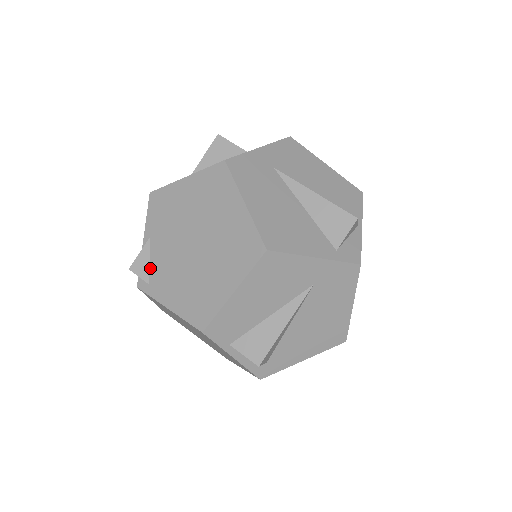
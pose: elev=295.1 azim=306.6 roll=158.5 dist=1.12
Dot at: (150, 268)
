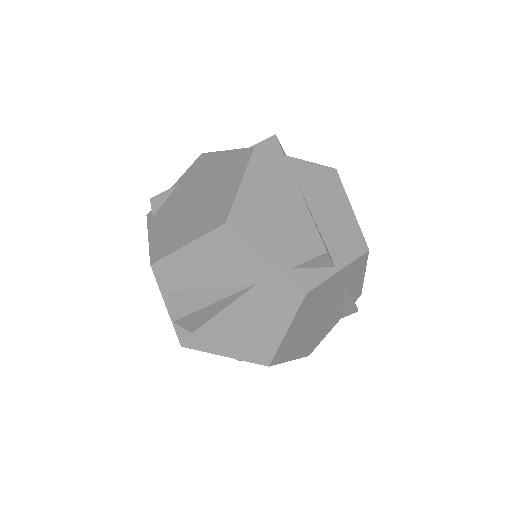
Dot at: (162, 205)
